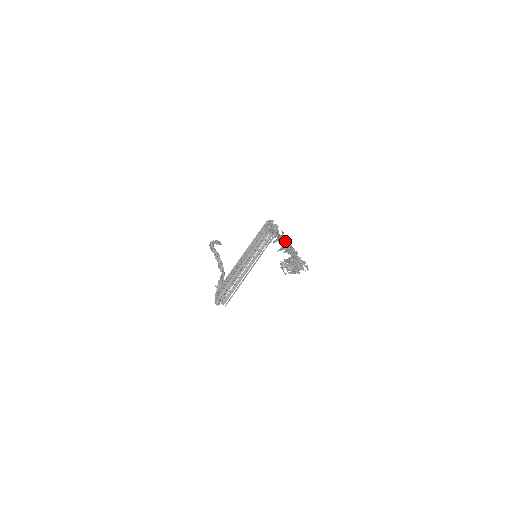
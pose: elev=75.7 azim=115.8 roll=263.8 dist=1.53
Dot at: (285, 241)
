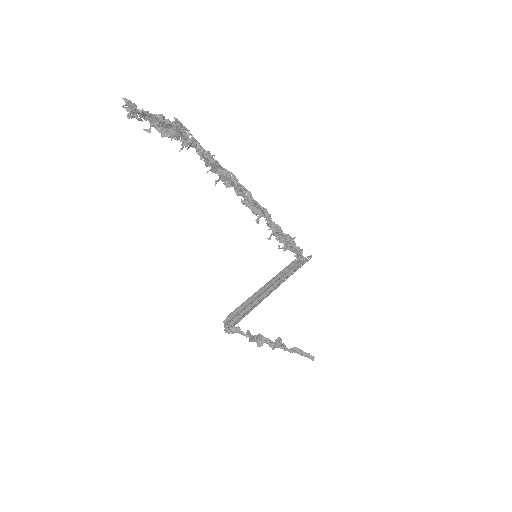
Dot at: occluded
